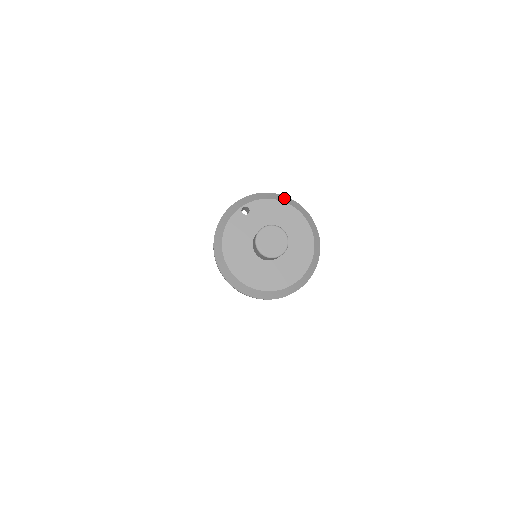
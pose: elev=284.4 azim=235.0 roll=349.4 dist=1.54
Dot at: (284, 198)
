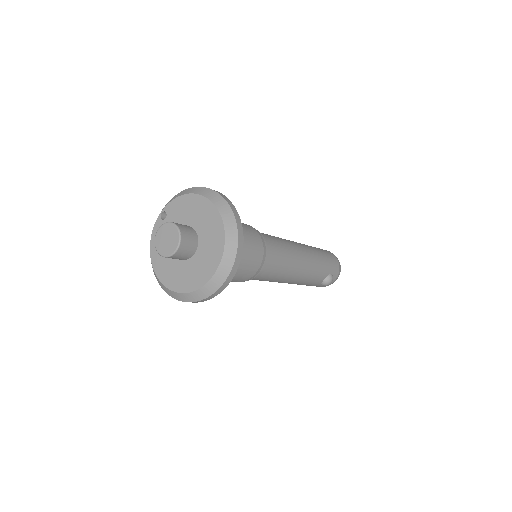
Dot at: (196, 189)
